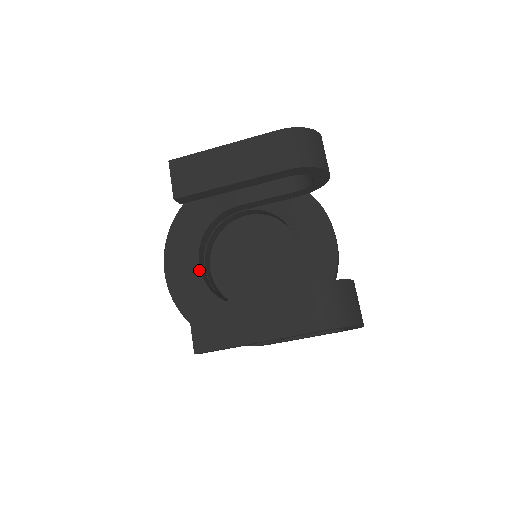
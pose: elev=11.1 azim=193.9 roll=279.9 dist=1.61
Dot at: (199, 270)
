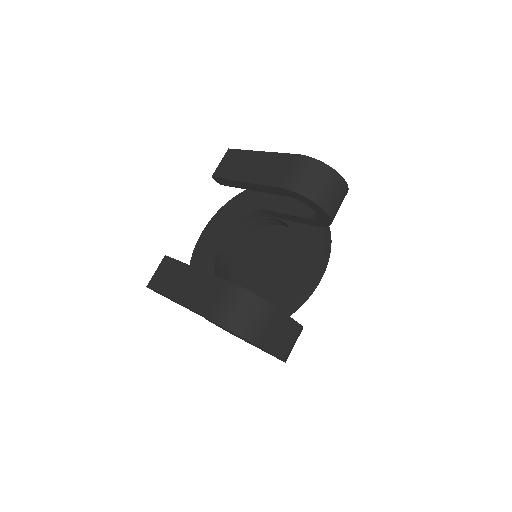
Dot at: (217, 244)
